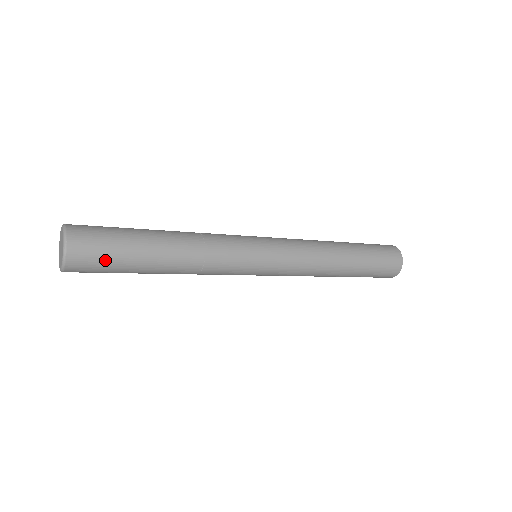
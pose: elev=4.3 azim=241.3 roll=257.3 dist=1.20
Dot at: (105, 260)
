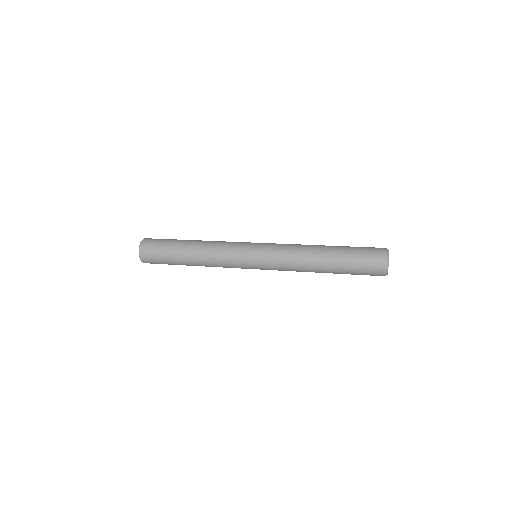
Dot at: occluded
